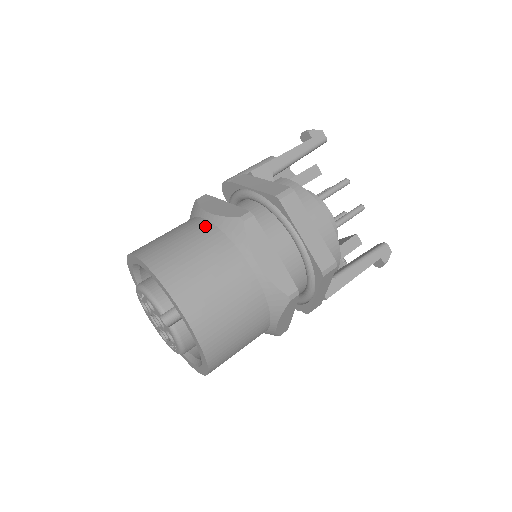
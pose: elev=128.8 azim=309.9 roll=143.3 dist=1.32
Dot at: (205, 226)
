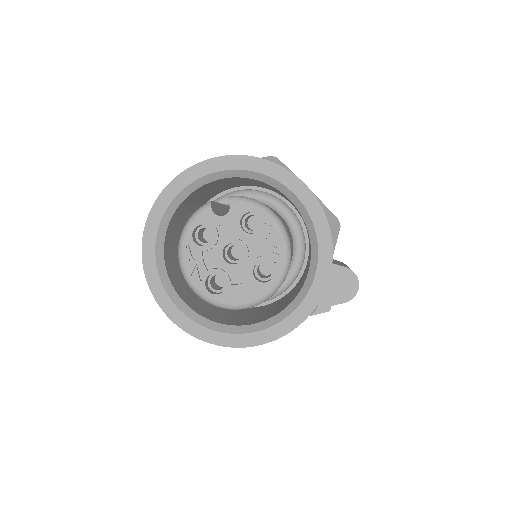
Dot at: occluded
